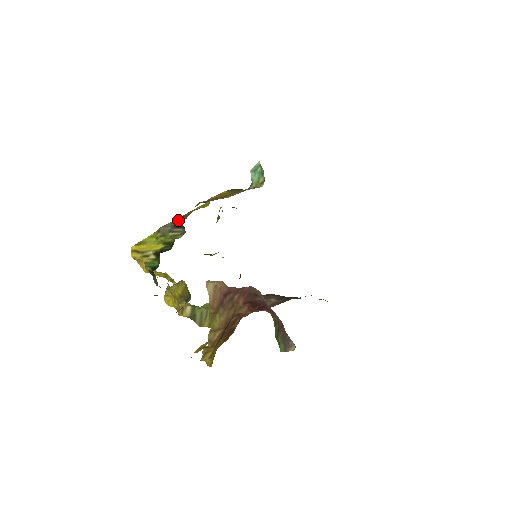
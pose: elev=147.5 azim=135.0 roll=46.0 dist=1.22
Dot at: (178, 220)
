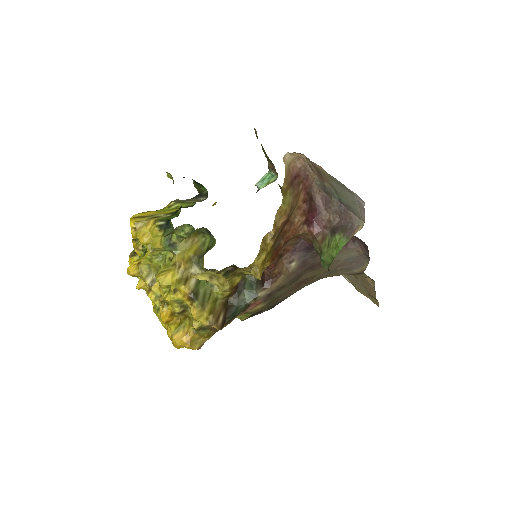
Dot at: occluded
